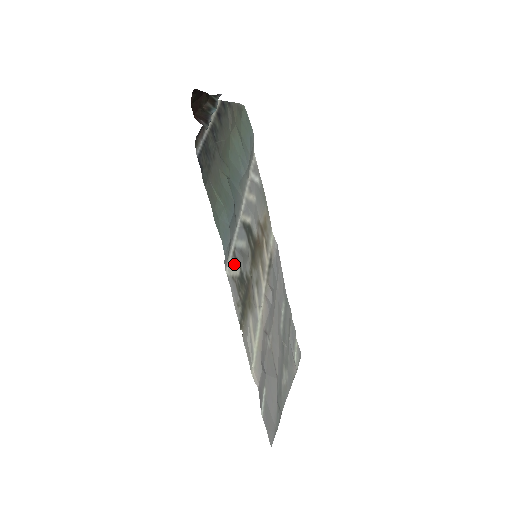
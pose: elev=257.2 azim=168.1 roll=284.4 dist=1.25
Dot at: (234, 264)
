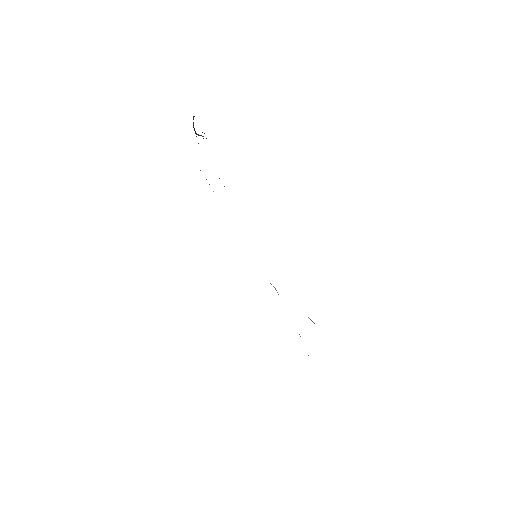
Dot at: occluded
